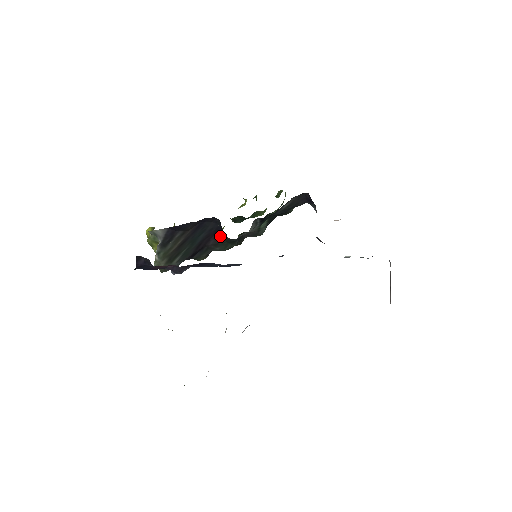
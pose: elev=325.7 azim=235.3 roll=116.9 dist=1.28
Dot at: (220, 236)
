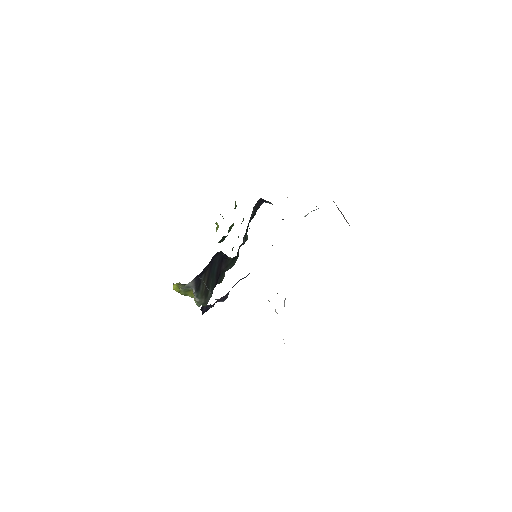
Dot at: (226, 260)
